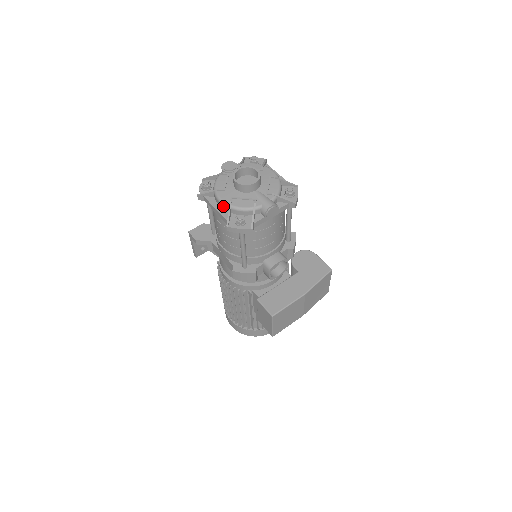
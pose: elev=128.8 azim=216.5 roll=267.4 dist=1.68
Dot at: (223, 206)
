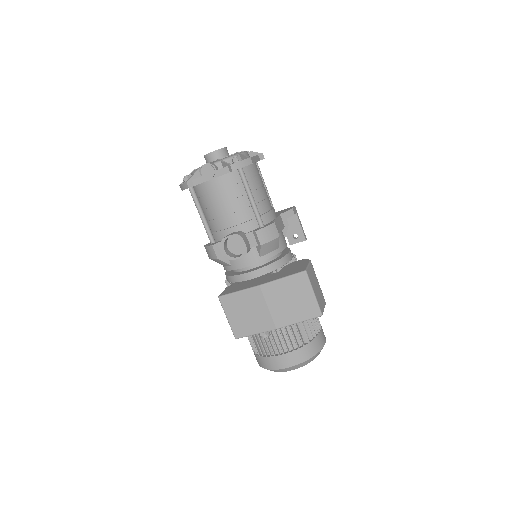
Dot at: occluded
